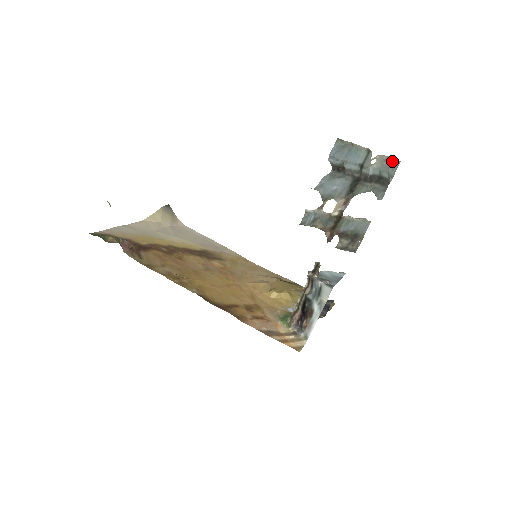
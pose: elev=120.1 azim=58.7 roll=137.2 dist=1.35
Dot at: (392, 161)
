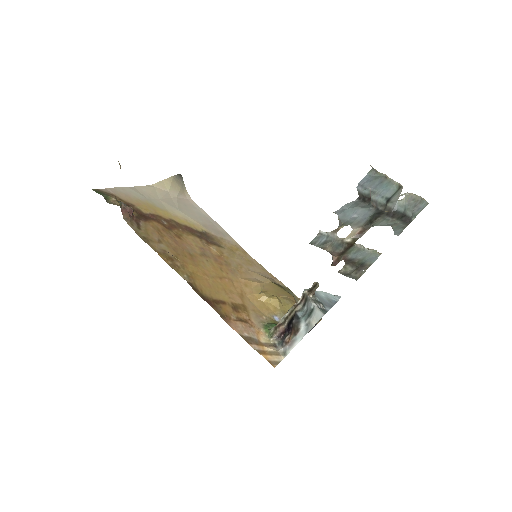
Dot at: (420, 201)
